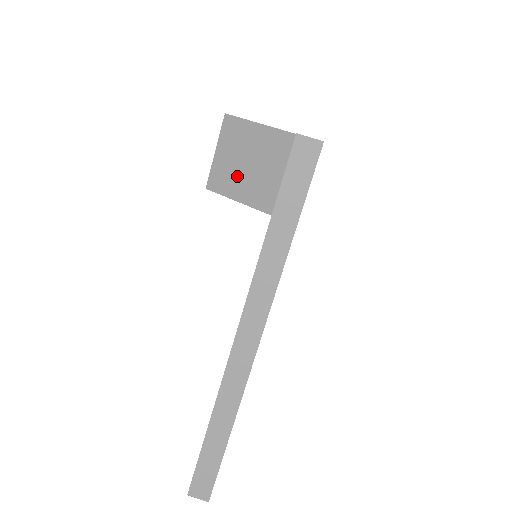
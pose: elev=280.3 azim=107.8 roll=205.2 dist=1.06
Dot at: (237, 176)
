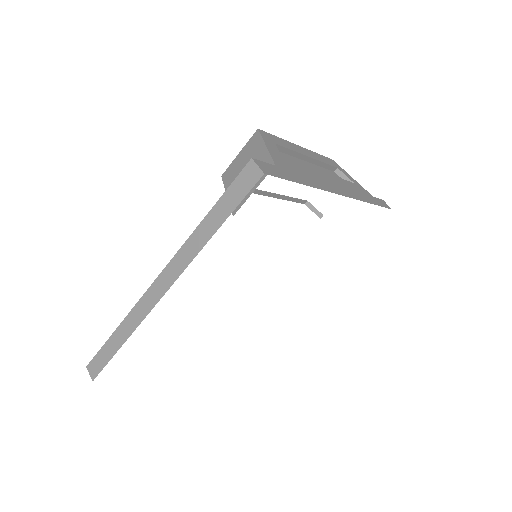
Dot at: occluded
